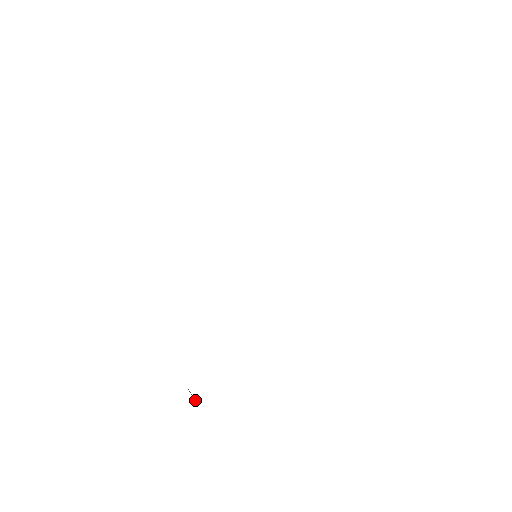
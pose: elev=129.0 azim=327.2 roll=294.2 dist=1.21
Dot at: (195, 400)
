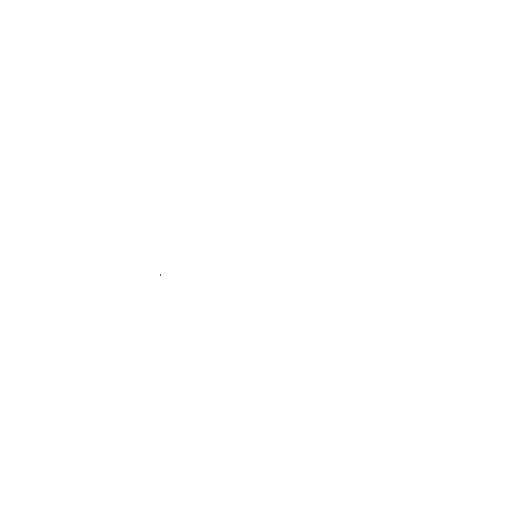
Dot at: occluded
